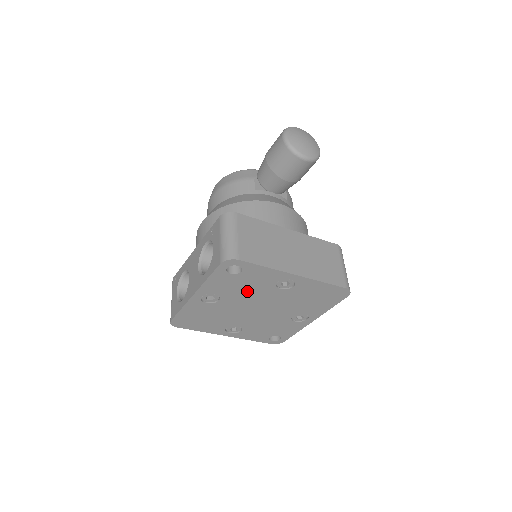
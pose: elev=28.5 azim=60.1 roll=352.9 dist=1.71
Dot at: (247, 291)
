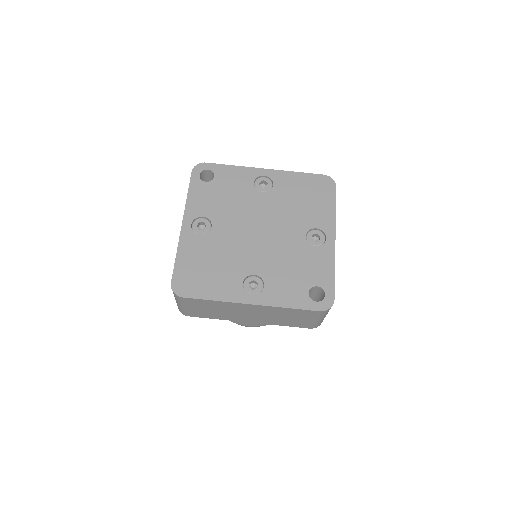
Dot at: (233, 204)
